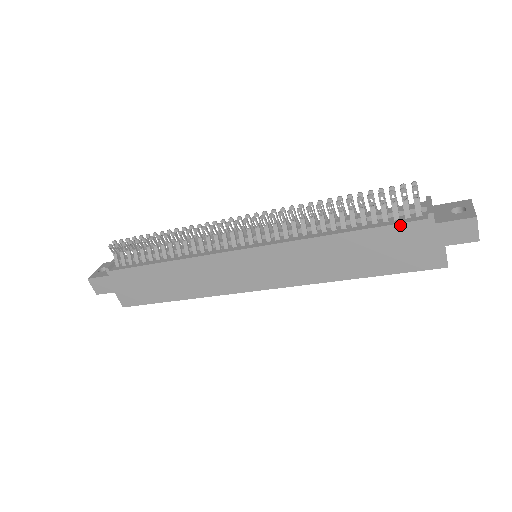
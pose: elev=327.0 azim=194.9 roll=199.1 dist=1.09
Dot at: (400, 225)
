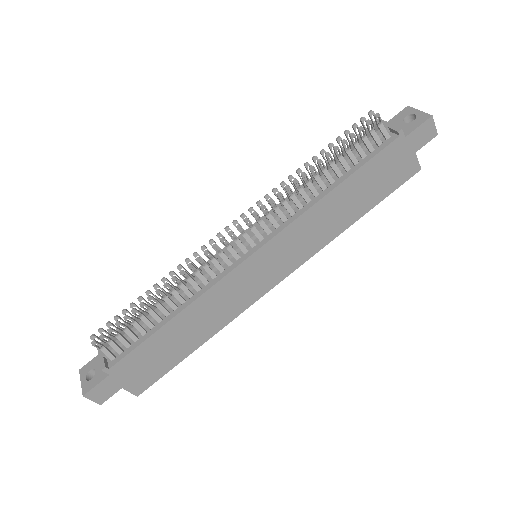
Dot at: (380, 153)
